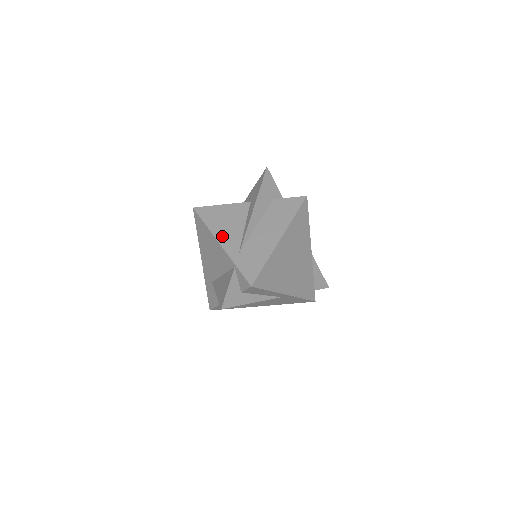
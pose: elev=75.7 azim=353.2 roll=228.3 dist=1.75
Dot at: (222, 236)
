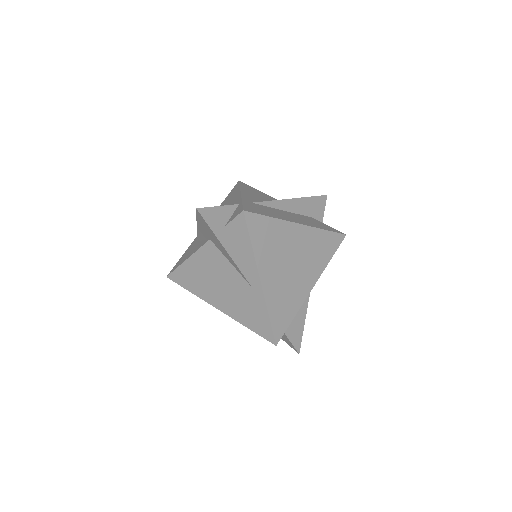
Dot at: (248, 194)
